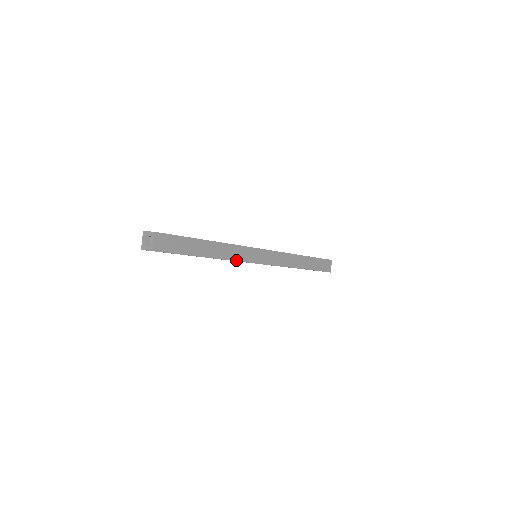
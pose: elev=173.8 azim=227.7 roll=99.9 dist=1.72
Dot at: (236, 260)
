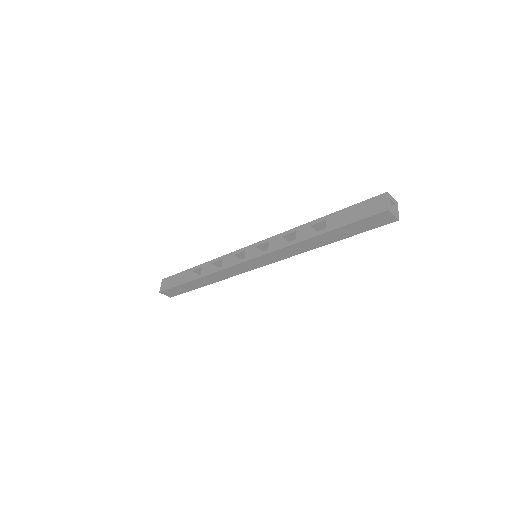
Dot at: (232, 276)
